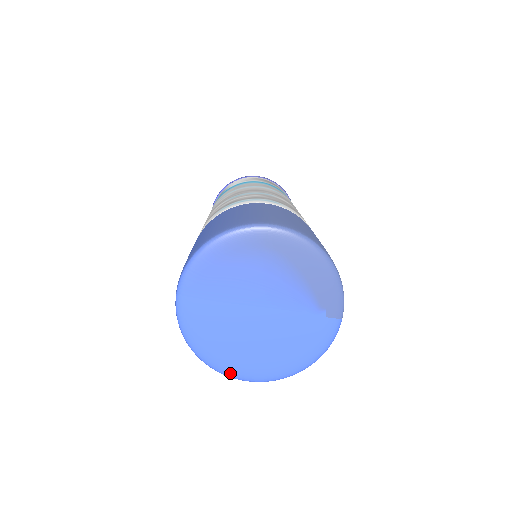
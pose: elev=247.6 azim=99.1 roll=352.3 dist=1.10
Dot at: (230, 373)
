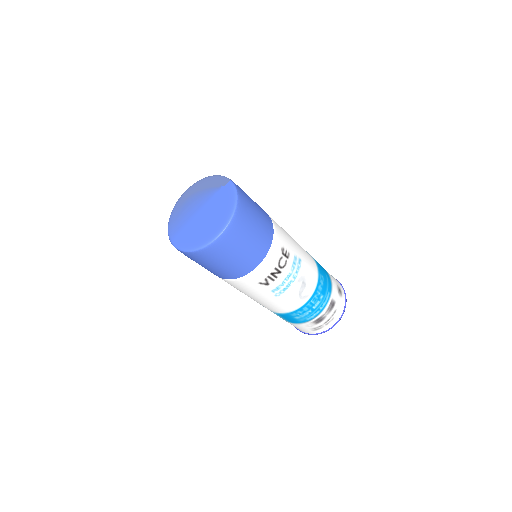
Dot at: (210, 240)
